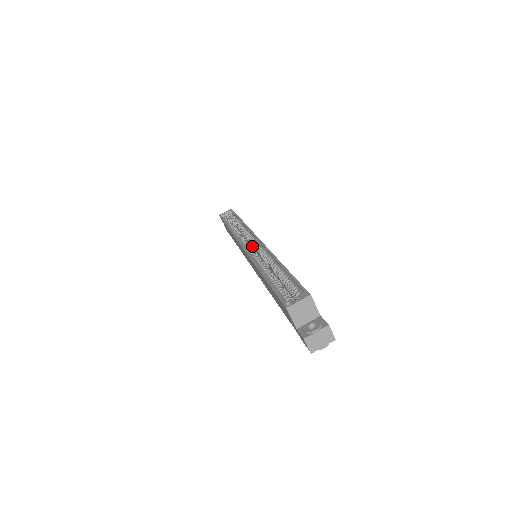
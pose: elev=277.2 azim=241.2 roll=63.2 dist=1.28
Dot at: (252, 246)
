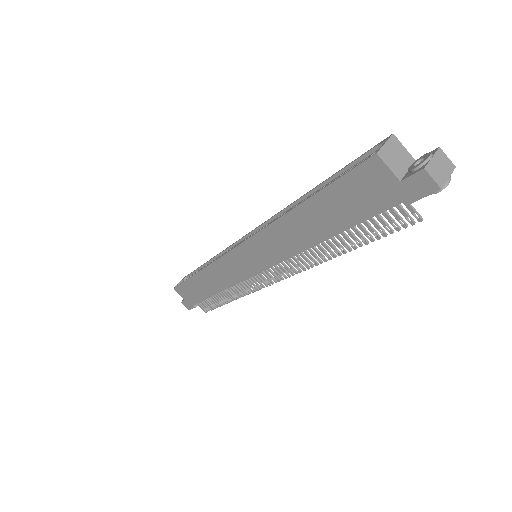
Dot at: occluded
